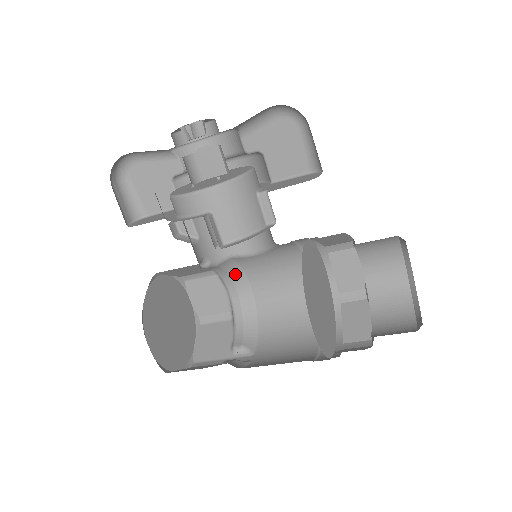
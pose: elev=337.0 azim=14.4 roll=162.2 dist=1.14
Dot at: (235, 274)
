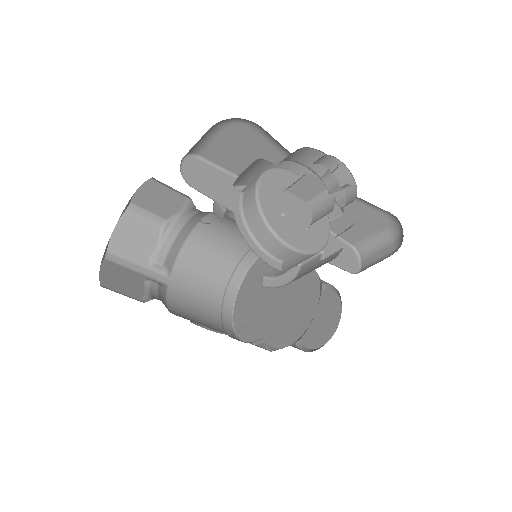
Dot at: (205, 212)
